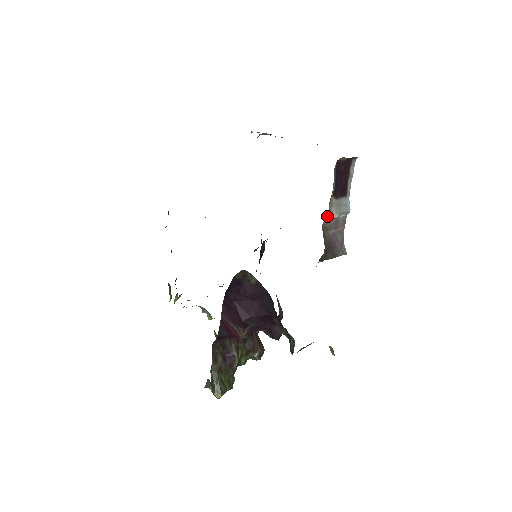
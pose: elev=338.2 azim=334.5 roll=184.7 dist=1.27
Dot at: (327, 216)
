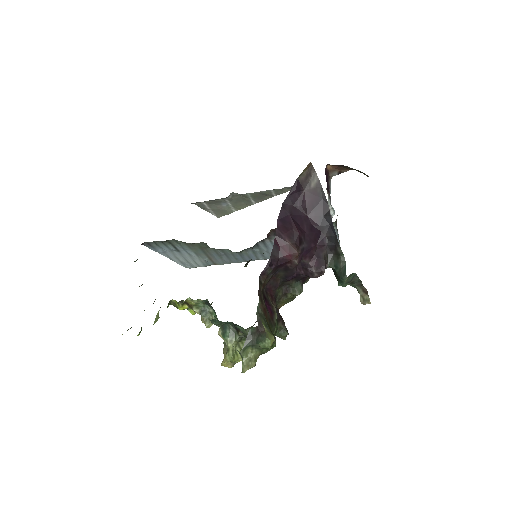
Dot at: (328, 198)
